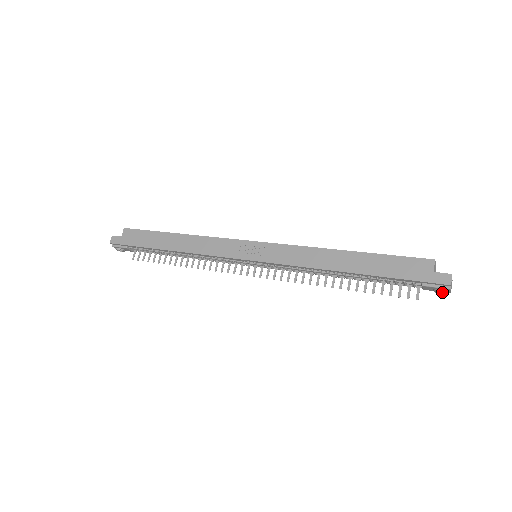
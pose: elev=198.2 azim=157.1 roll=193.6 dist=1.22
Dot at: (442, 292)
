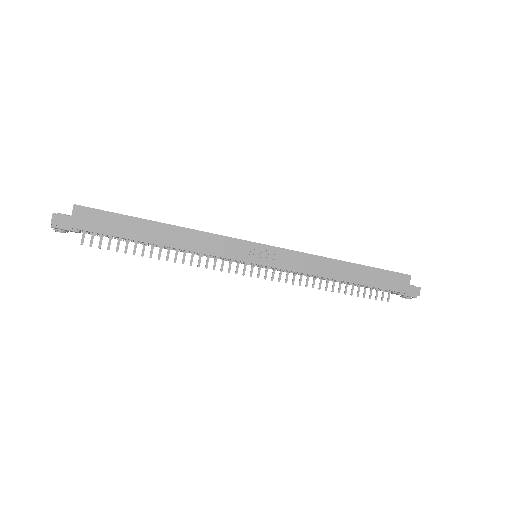
Dot at: occluded
